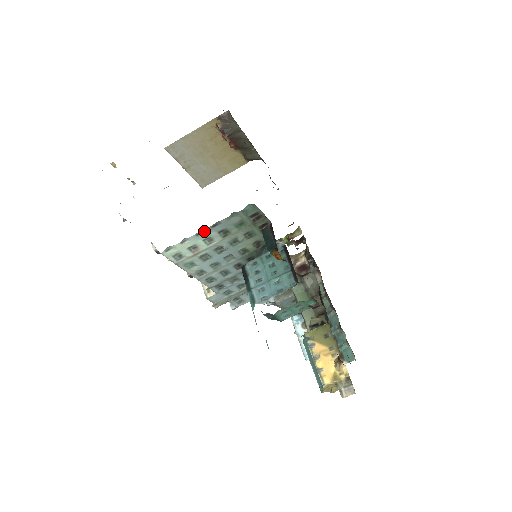
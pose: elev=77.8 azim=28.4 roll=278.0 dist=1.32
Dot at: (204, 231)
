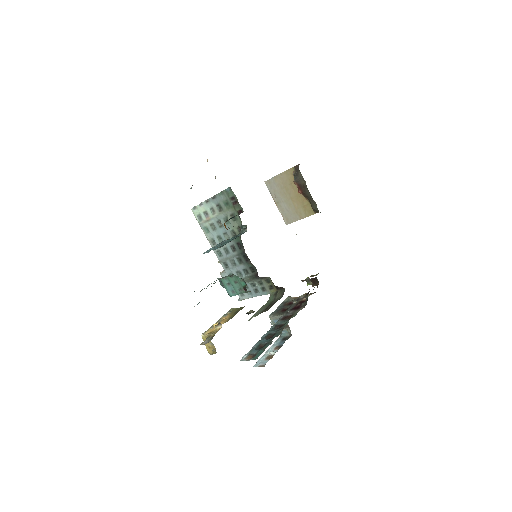
Dot at: (209, 200)
